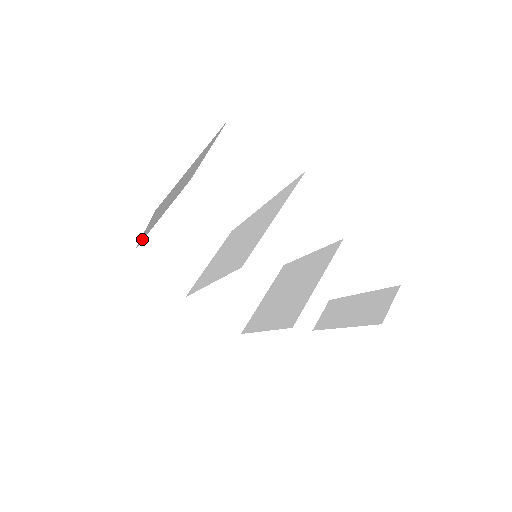
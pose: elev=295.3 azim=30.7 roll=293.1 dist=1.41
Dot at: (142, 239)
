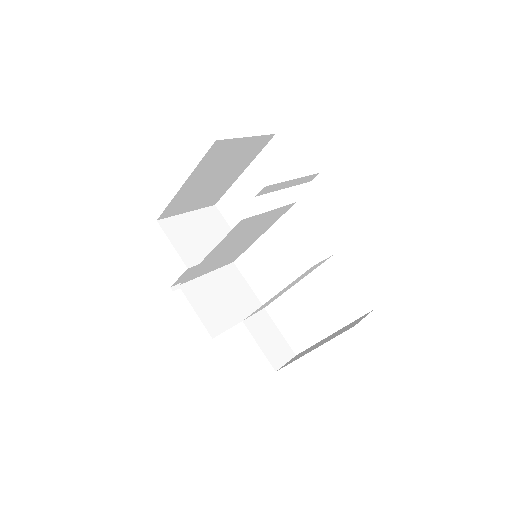
Dot at: (168, 211)
